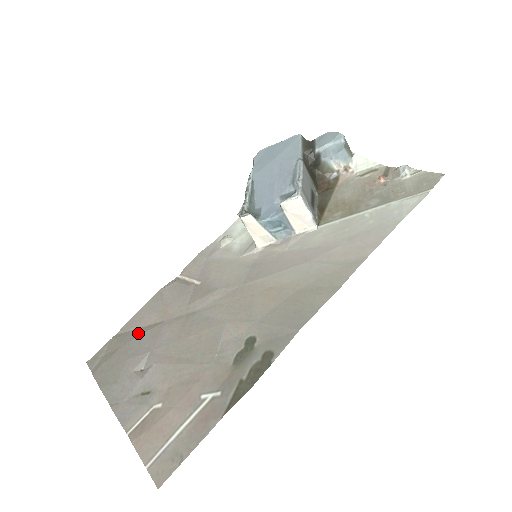
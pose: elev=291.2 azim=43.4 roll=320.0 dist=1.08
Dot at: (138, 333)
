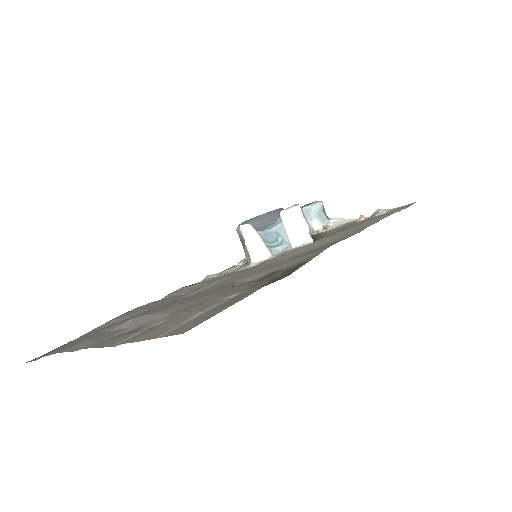
Dot at: occluded
